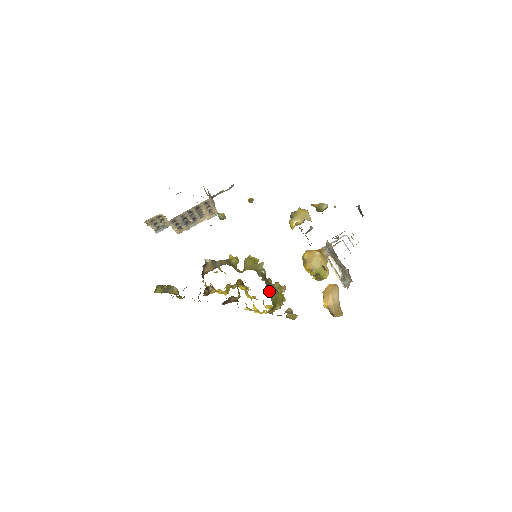
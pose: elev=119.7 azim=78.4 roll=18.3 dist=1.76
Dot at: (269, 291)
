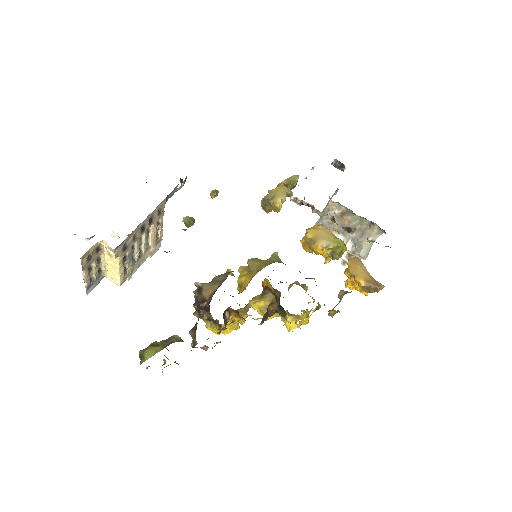
Dot at: occluded
